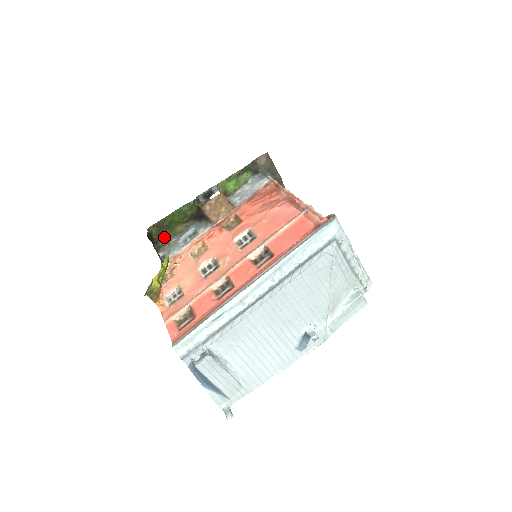
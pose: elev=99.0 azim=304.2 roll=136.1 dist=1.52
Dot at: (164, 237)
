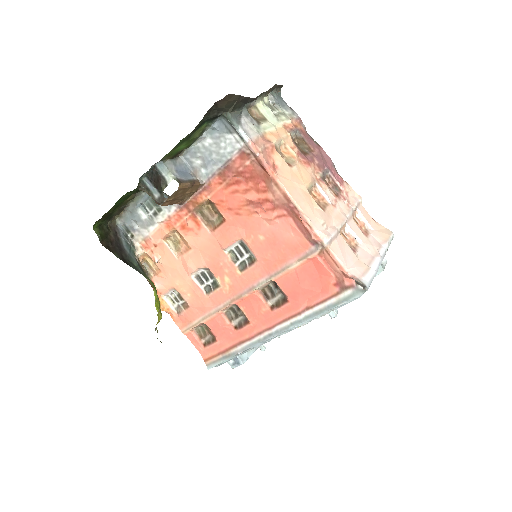
Dot at: (114, 213)
